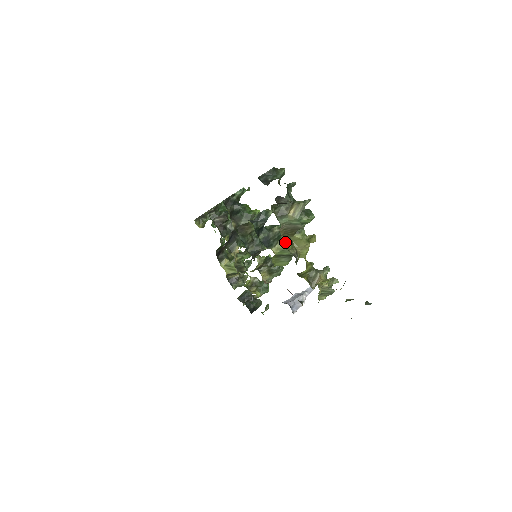
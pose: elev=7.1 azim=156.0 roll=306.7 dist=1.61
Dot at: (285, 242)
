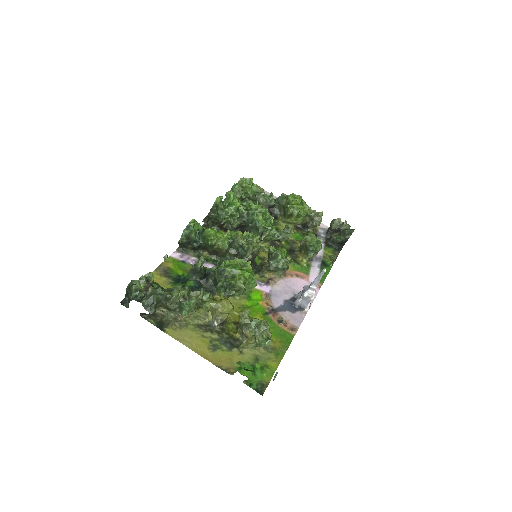
Dot at: (219, 293)
